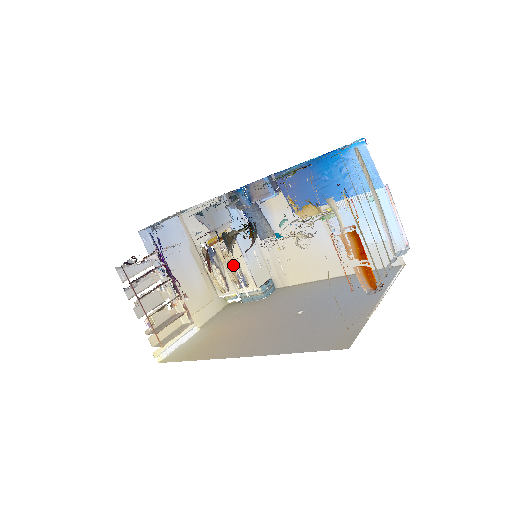
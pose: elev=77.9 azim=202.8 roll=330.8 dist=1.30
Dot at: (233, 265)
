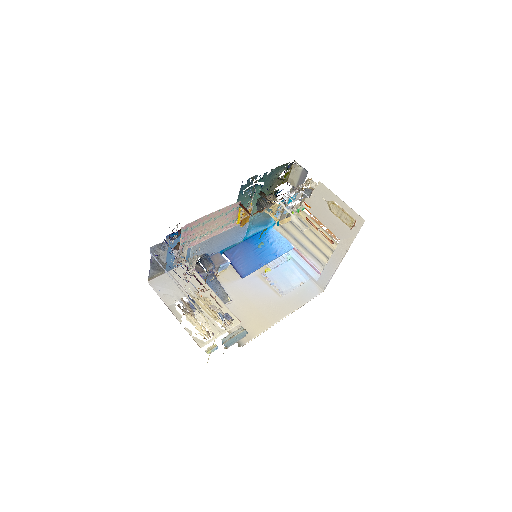
Dot at: (214, 307)
